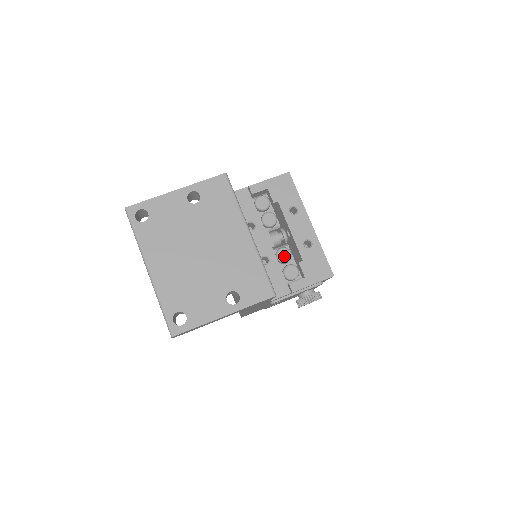
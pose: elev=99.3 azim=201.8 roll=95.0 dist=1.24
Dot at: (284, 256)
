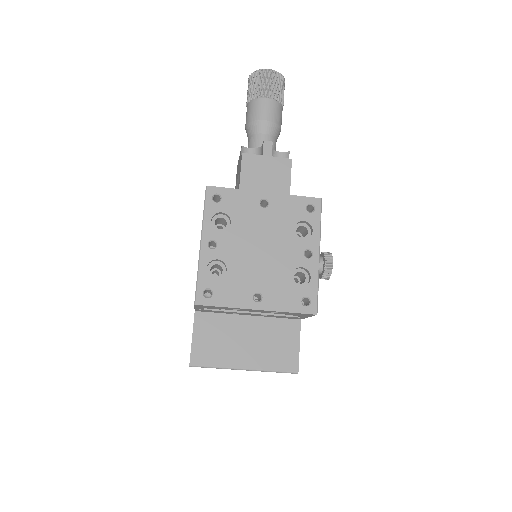
Dot at: occluded
